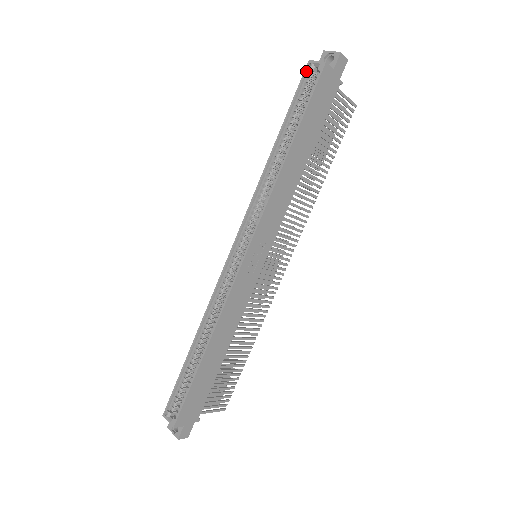
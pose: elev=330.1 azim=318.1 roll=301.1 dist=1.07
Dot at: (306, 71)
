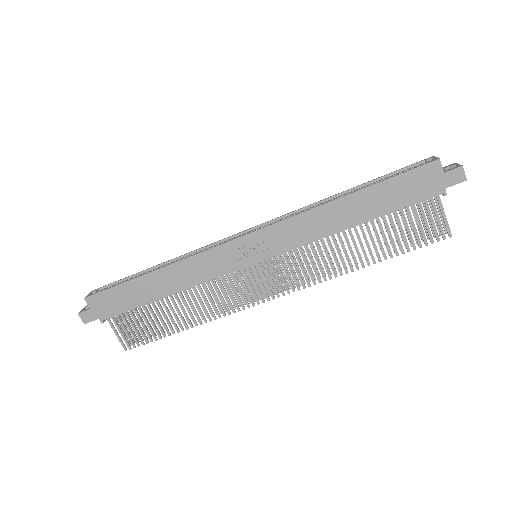
Dot at: (423, 161)
